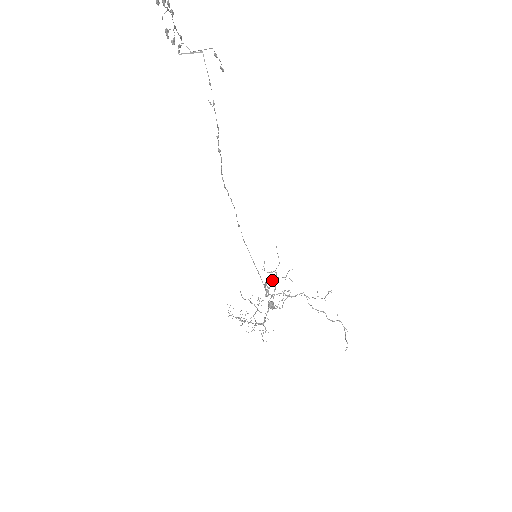
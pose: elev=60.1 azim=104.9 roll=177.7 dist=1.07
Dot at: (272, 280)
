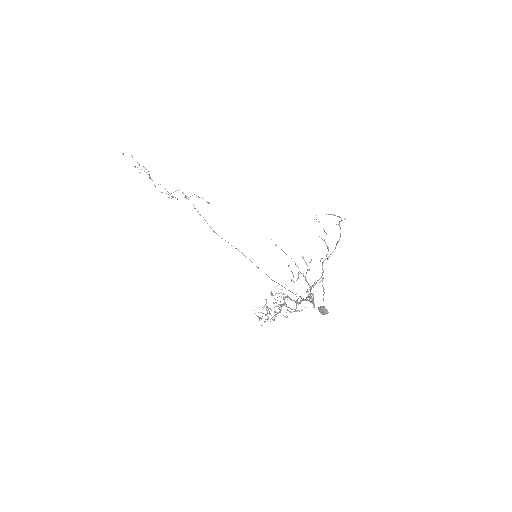
Dot at: occluded
